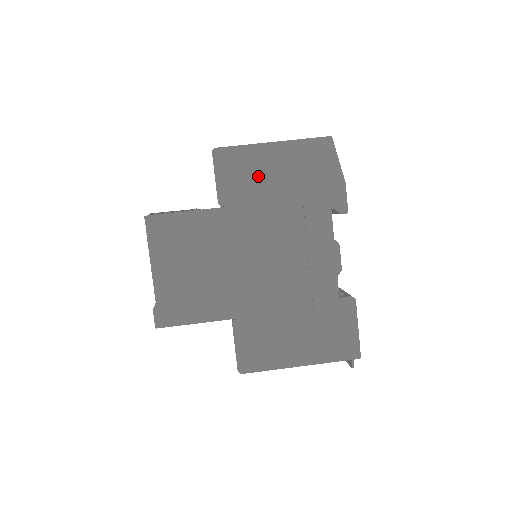
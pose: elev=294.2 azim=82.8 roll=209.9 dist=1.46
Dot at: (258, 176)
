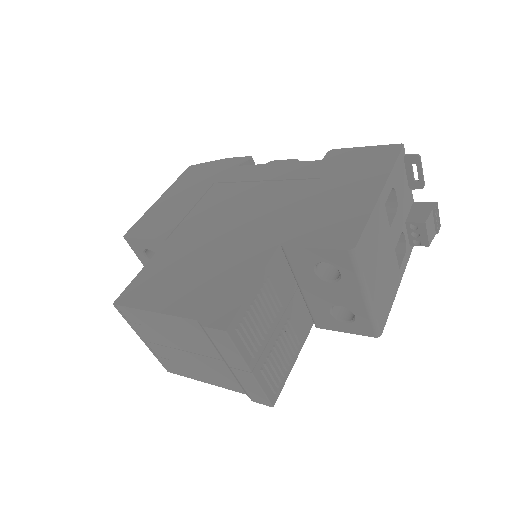
Dot at: (171, 210)
